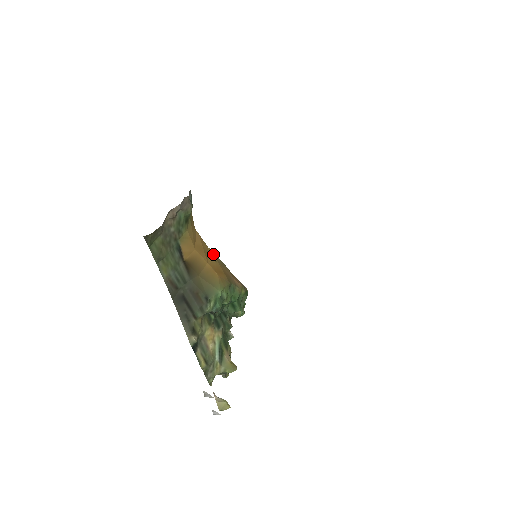
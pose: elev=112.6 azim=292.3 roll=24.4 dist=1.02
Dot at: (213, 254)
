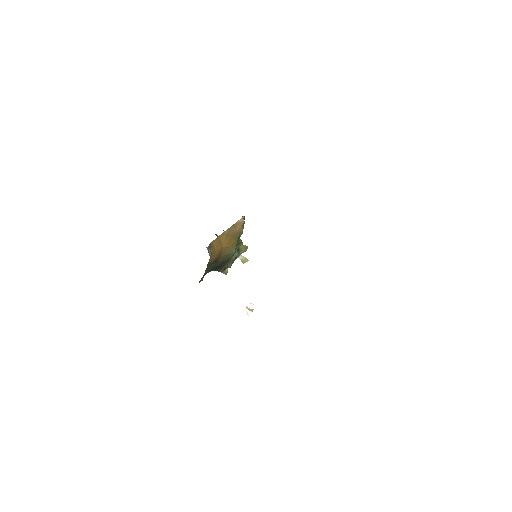
Dot at: (223, 235)
